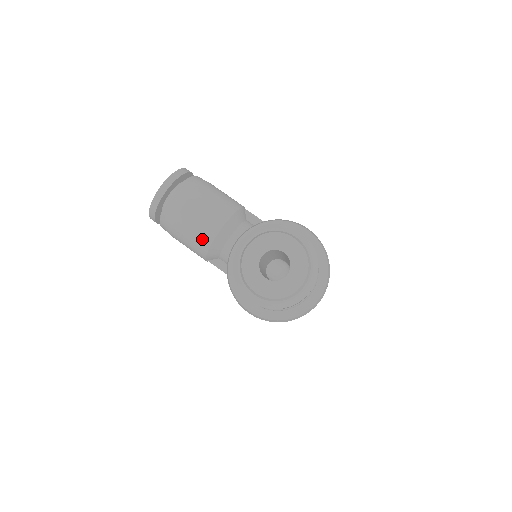
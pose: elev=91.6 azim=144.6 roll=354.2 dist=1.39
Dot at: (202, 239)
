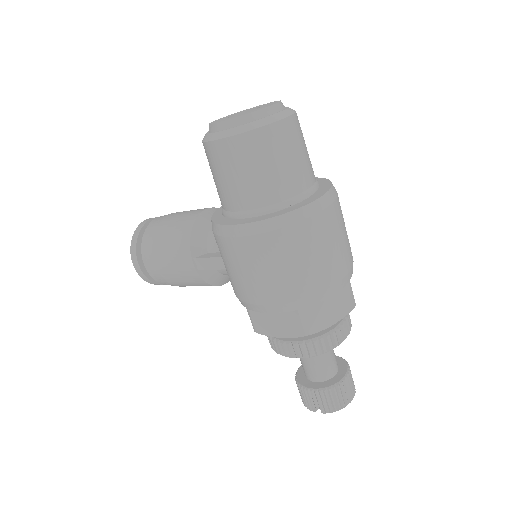
Dot at: (184, 225)
